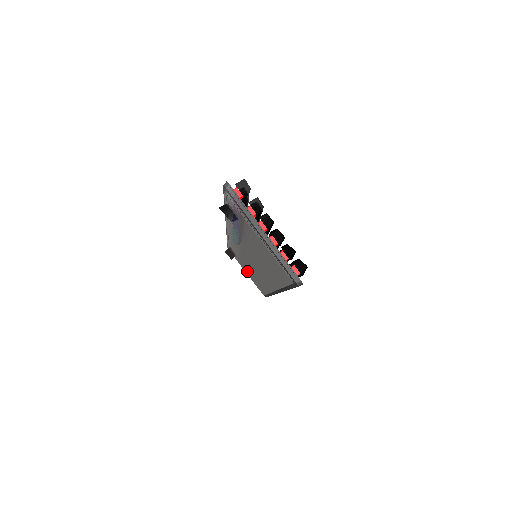
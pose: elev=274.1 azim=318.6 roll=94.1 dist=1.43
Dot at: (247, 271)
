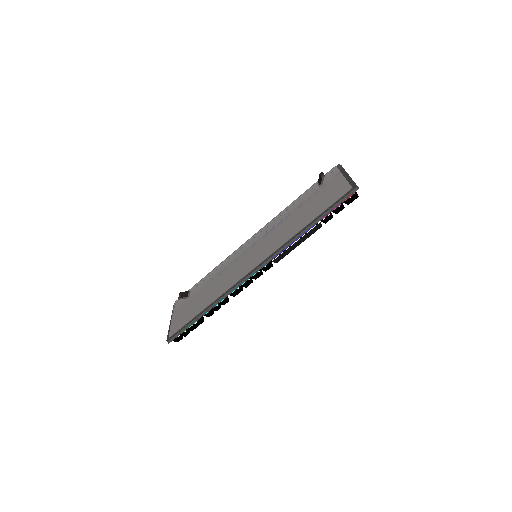
Dot at: (187, 307)
